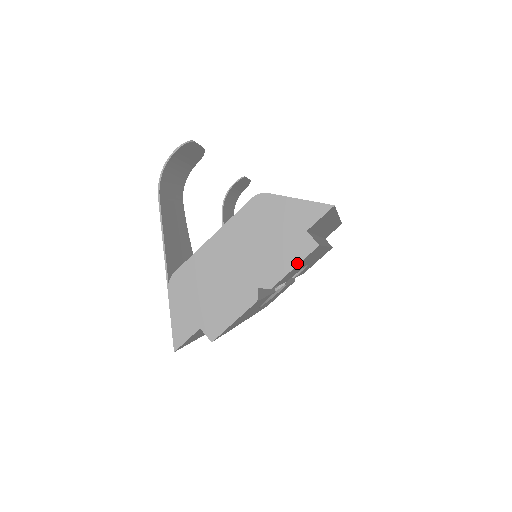
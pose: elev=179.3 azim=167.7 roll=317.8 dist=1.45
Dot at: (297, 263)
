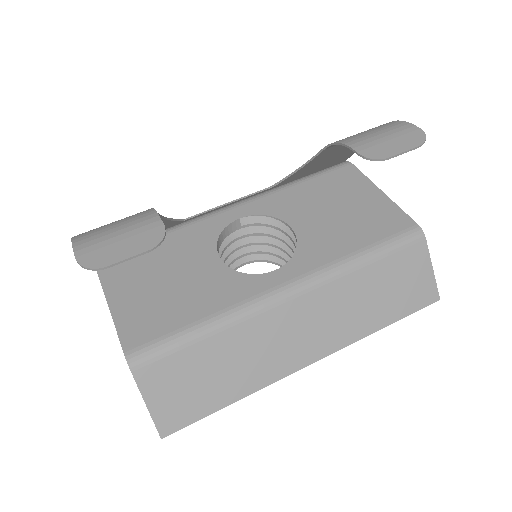
Dot at: occluded
